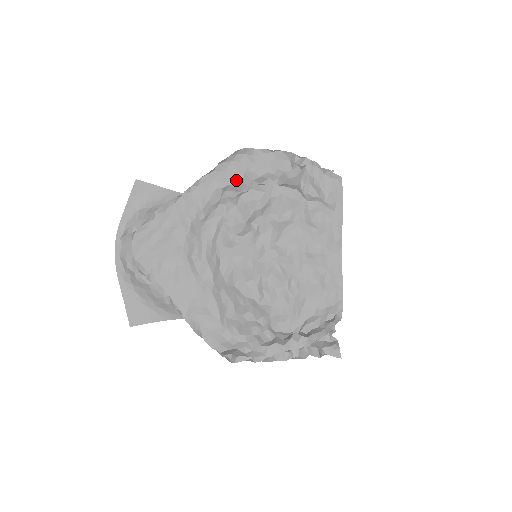
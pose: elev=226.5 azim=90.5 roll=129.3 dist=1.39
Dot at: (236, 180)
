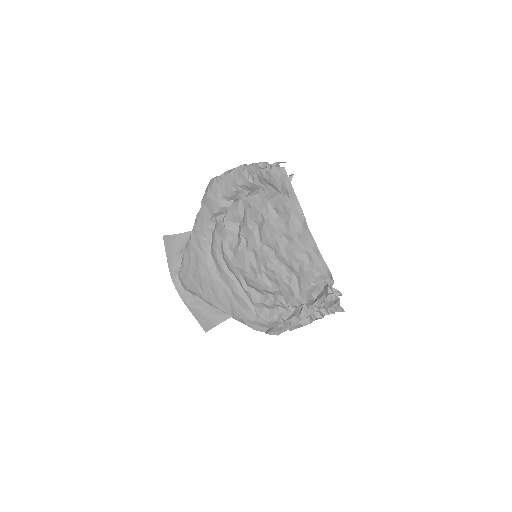
Dot at: (216, 208)
